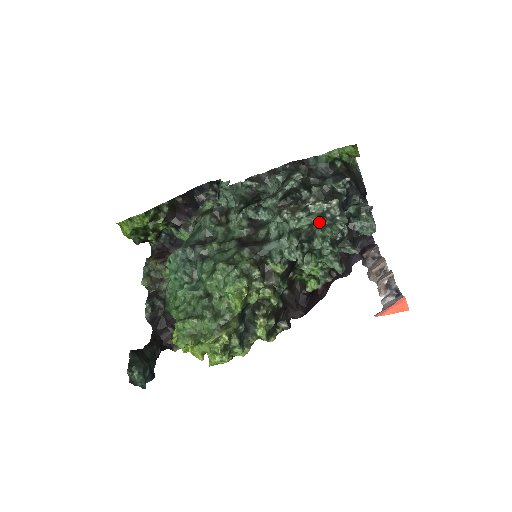
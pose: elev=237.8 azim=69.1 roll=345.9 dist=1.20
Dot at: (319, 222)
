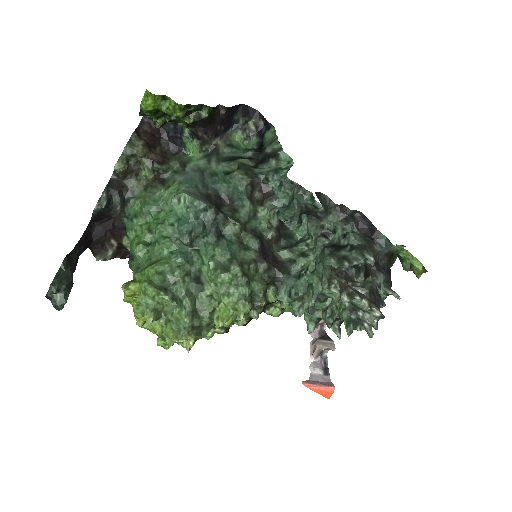
Dot at: (348, 311)
